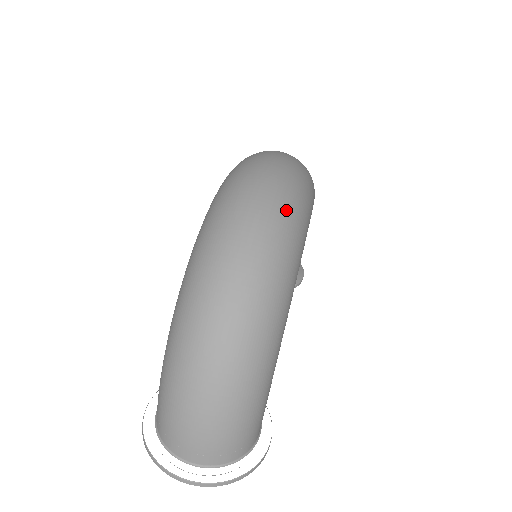
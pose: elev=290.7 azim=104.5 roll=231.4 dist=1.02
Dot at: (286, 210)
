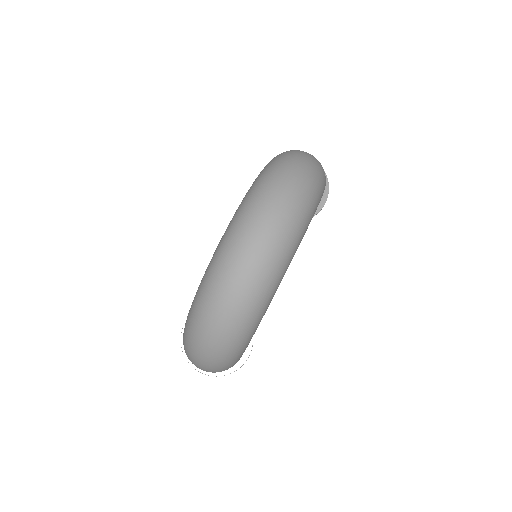
Dot at: (249, 306)
